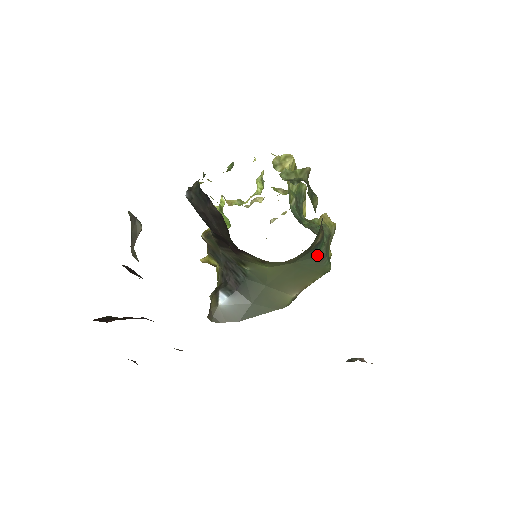
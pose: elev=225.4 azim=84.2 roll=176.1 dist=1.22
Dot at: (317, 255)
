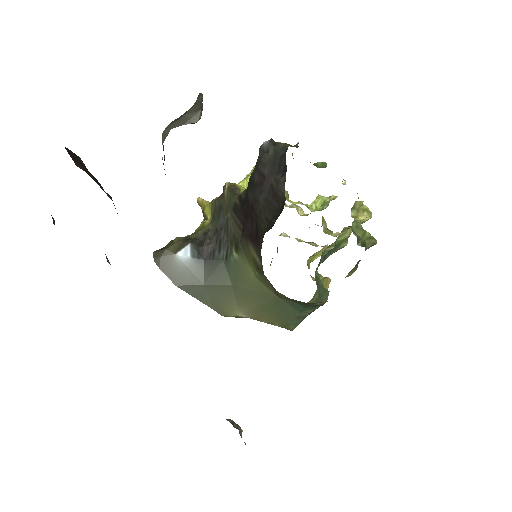
Dot at: (301, 311)
